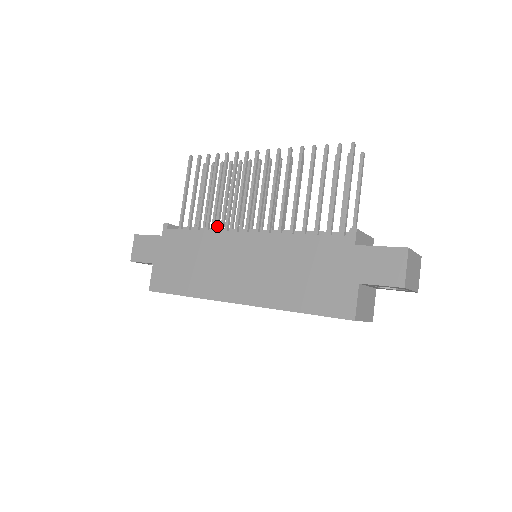
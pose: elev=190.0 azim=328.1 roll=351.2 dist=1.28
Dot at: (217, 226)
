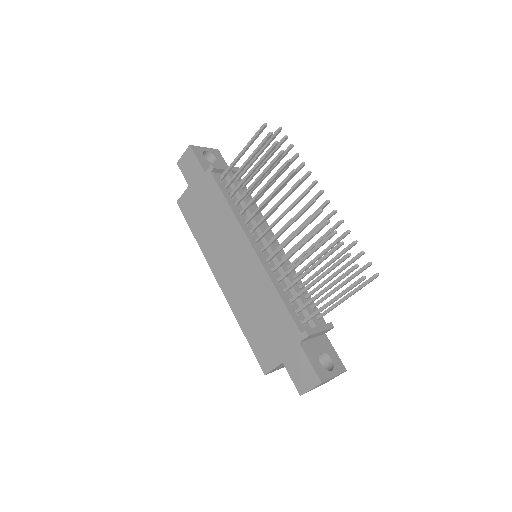
Dot at: (243, 211)
